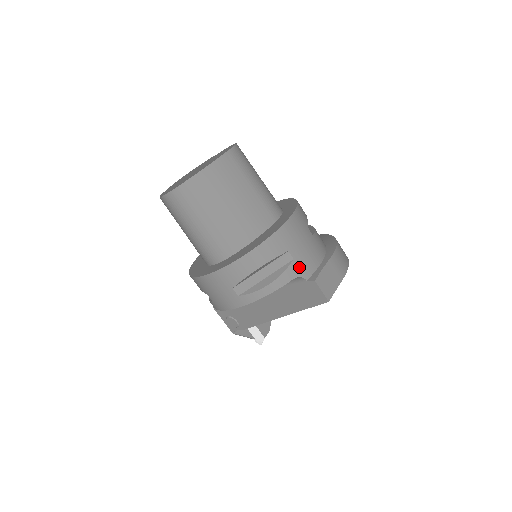
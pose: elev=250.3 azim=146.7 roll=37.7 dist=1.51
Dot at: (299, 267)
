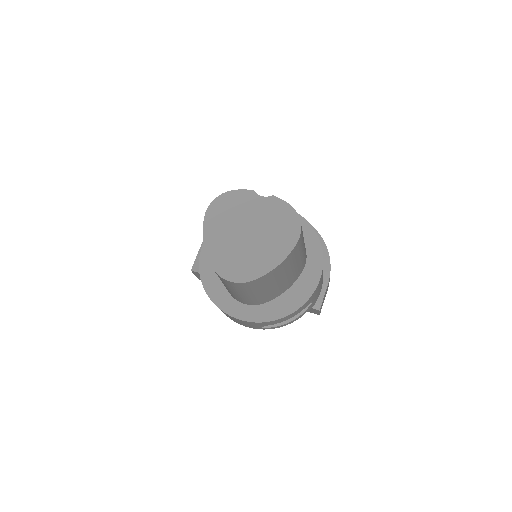
Dot at: (312, 304)
